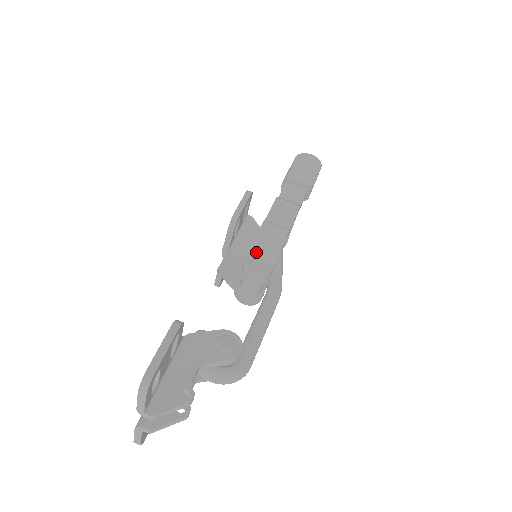
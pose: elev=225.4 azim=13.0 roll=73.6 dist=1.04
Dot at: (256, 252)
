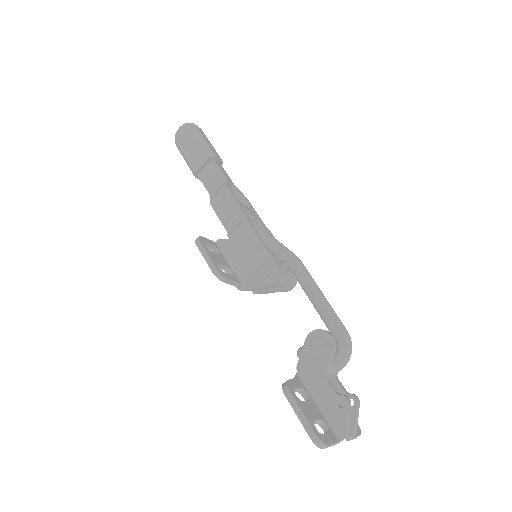
Dot at: (253, 265)
